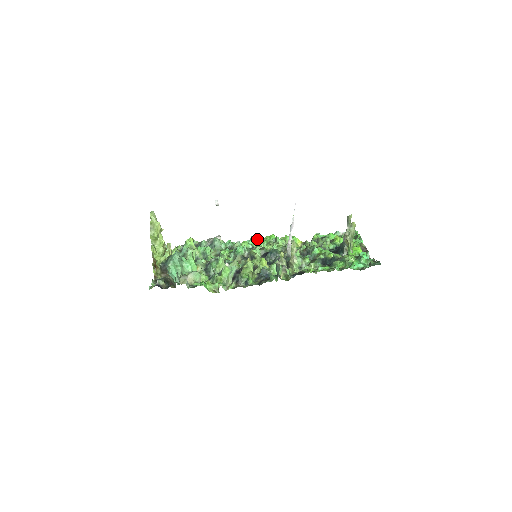
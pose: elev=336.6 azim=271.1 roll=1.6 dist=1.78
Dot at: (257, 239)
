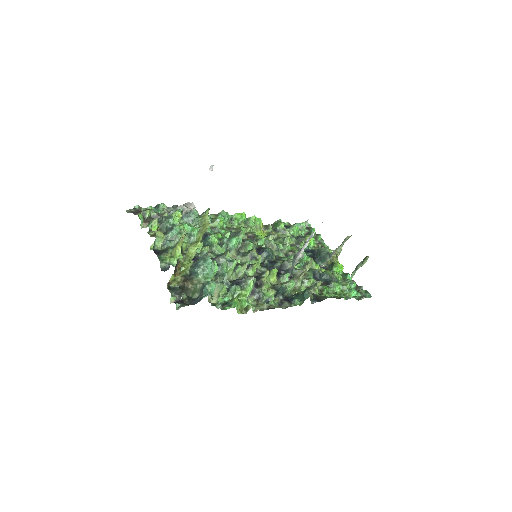
Dot at: (227, 214)
